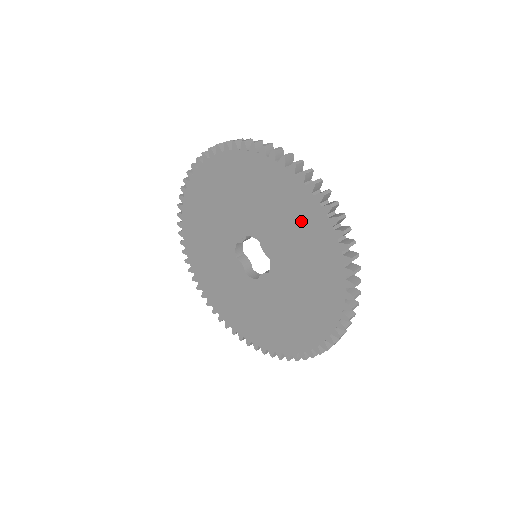
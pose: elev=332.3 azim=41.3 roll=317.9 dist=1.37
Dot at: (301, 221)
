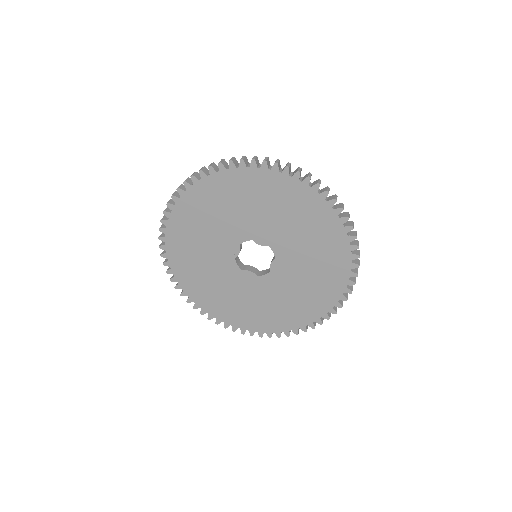
Dot at: (274, 196)
